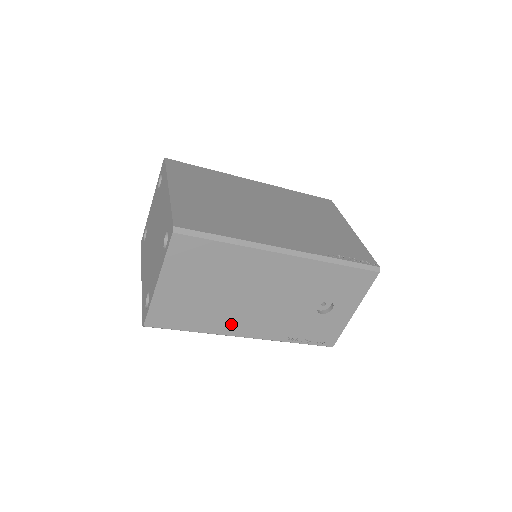
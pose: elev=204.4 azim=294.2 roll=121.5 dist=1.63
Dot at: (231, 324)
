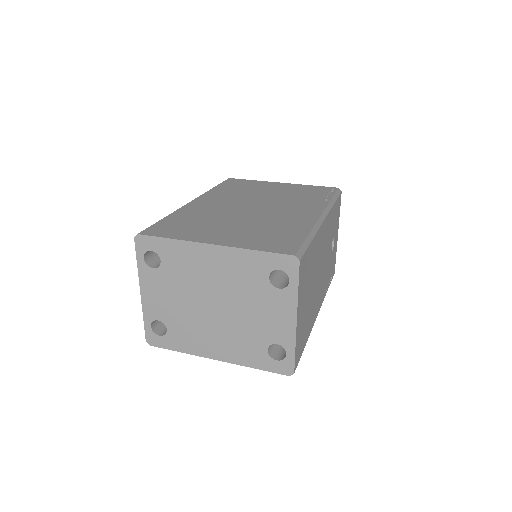
Dot at: (315, 311)
